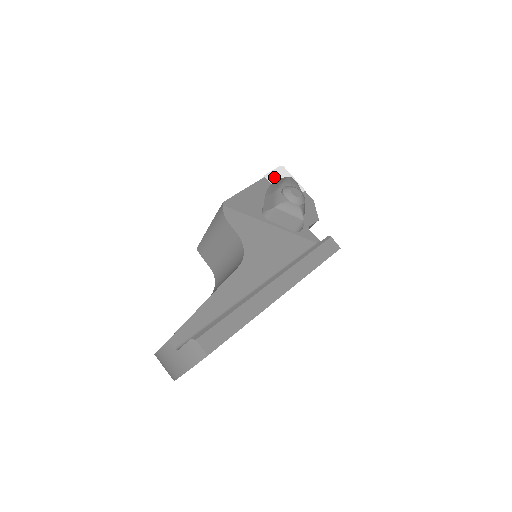
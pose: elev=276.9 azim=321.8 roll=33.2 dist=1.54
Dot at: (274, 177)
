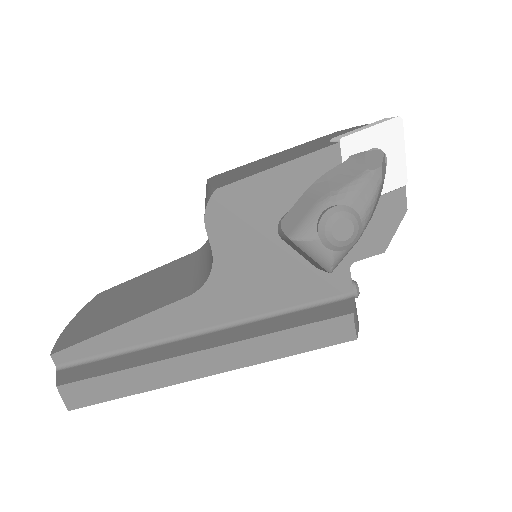
Dot at: (361, 144)
